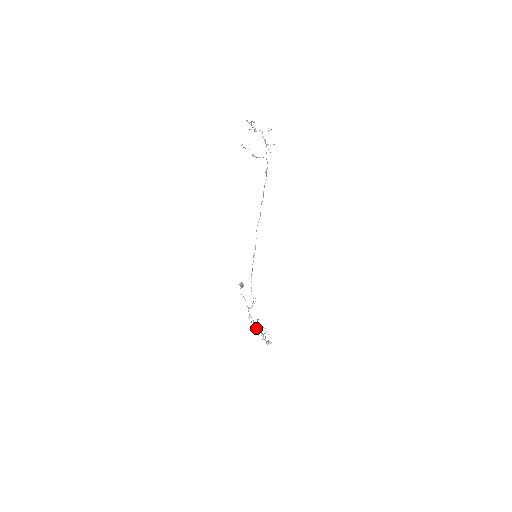
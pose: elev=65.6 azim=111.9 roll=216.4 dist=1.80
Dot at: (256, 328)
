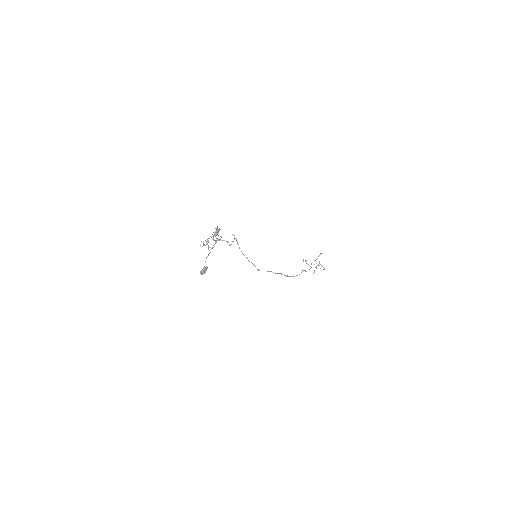
Dot at: (215, 232)
